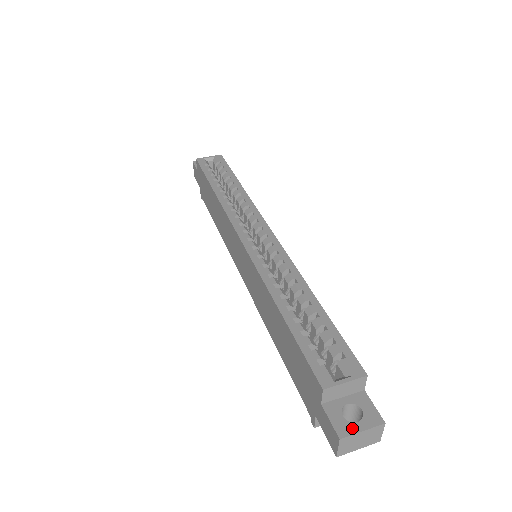
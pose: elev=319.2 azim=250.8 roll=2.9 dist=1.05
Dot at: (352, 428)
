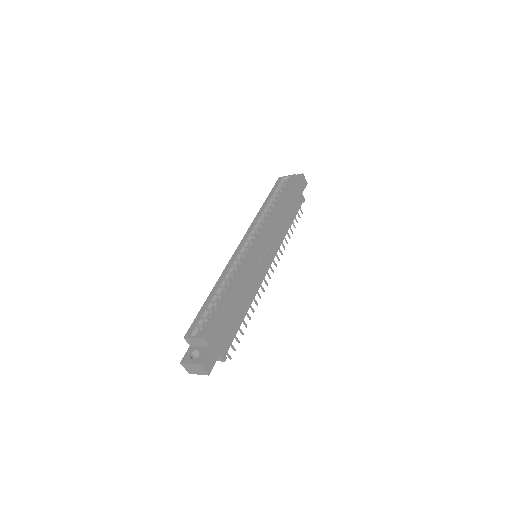
Dot at: (188, 361)
